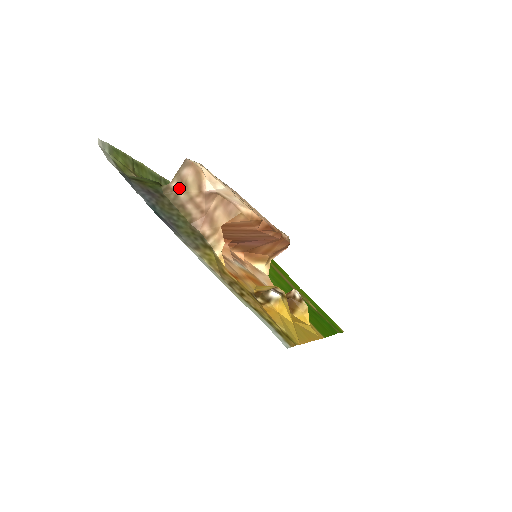
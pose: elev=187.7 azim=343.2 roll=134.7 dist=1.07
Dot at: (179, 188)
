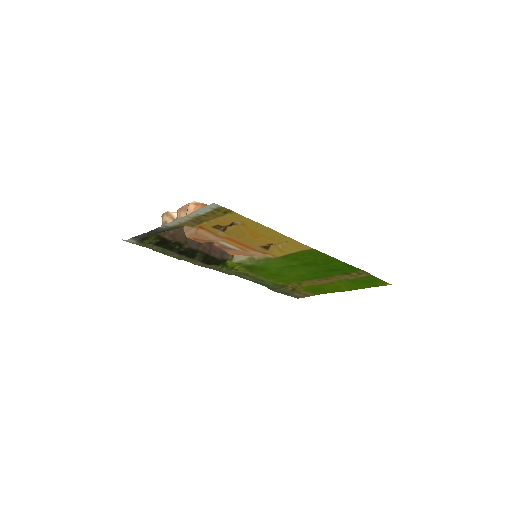
Dot at: occluded
